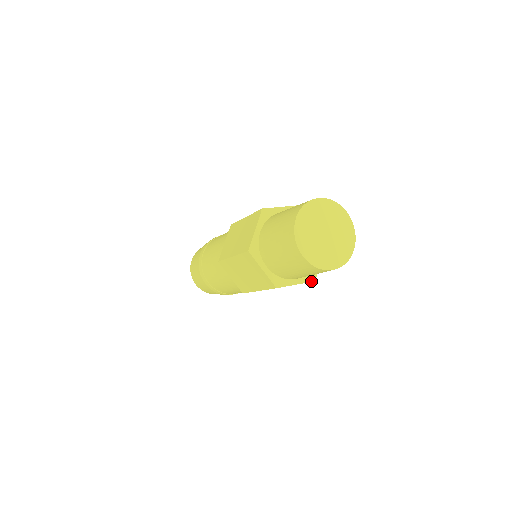
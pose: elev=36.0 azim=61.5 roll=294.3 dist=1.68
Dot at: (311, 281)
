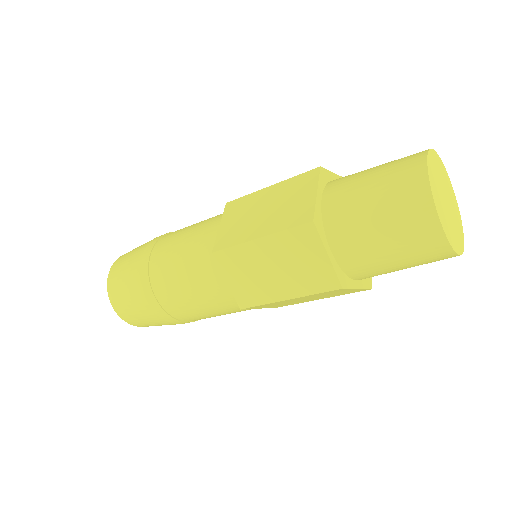
Dot at: (340, 281)
